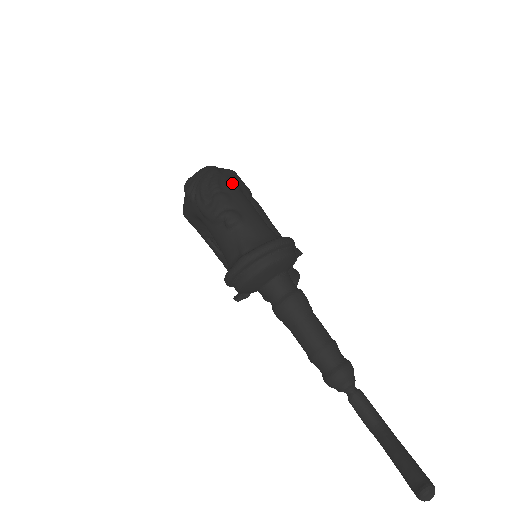
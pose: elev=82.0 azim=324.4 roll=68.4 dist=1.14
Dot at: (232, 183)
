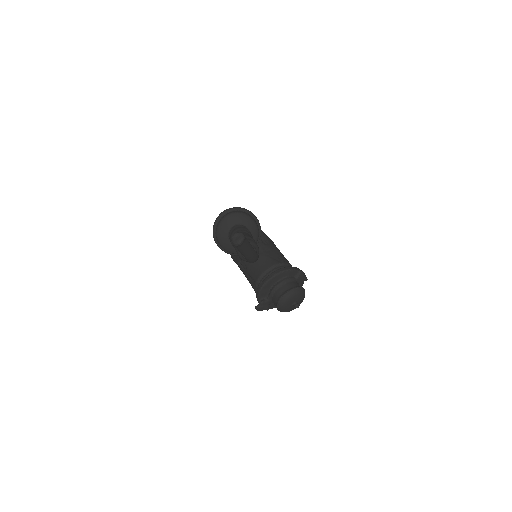
Dot at: occluded
